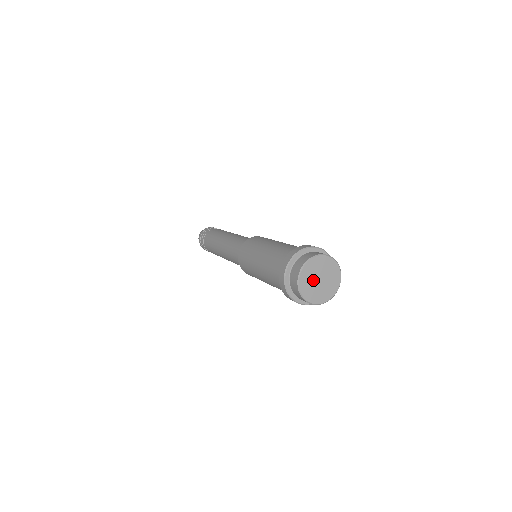
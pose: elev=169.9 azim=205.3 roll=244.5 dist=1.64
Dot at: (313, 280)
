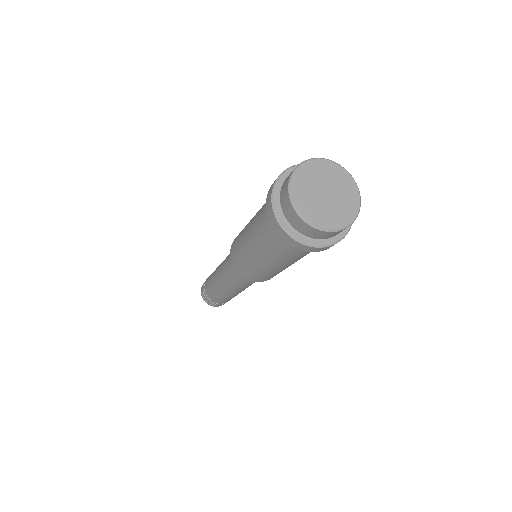
Dot at: (314, 188)
